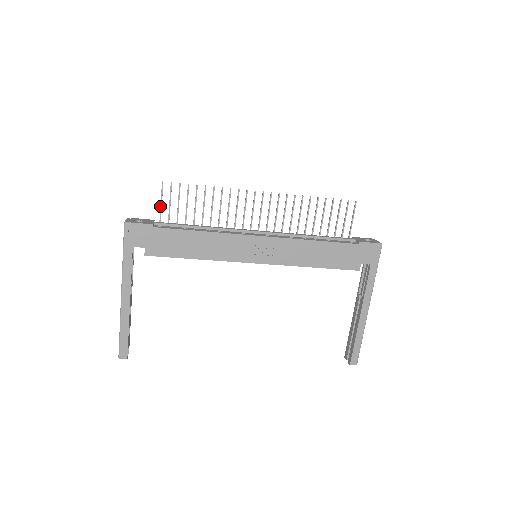
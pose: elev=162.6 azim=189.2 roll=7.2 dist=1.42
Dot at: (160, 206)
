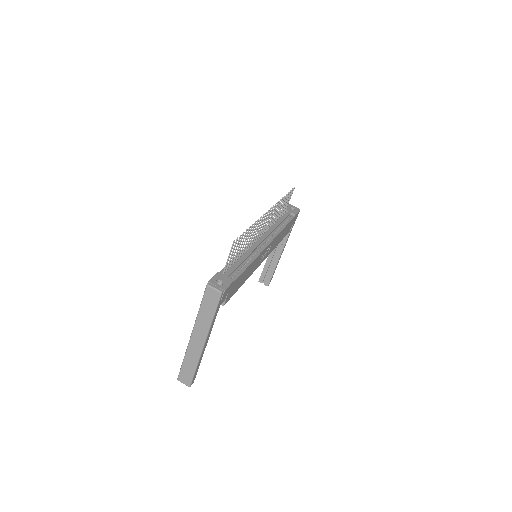
Dot at: (228, 260)
